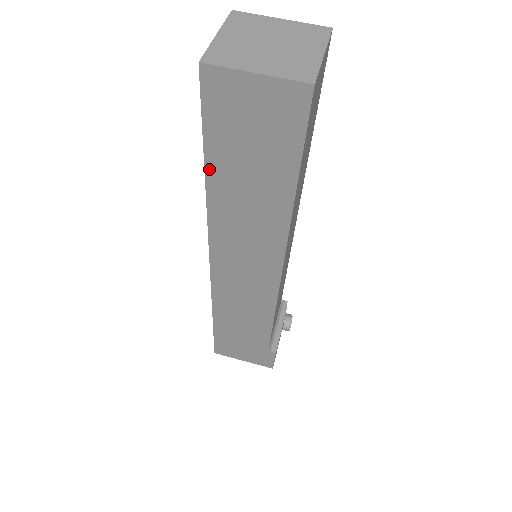
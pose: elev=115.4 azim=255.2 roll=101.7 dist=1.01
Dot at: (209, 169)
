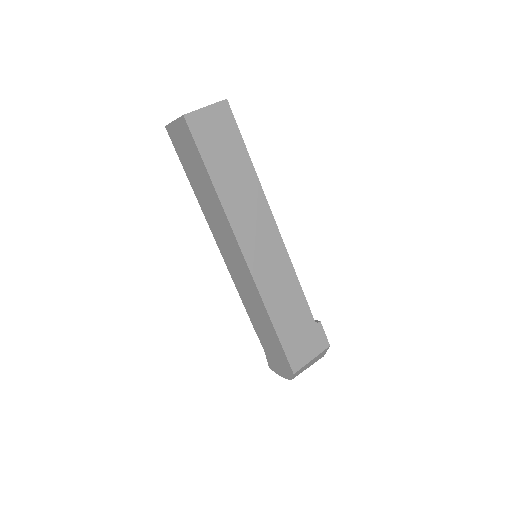
Dot at: (211, 174)
